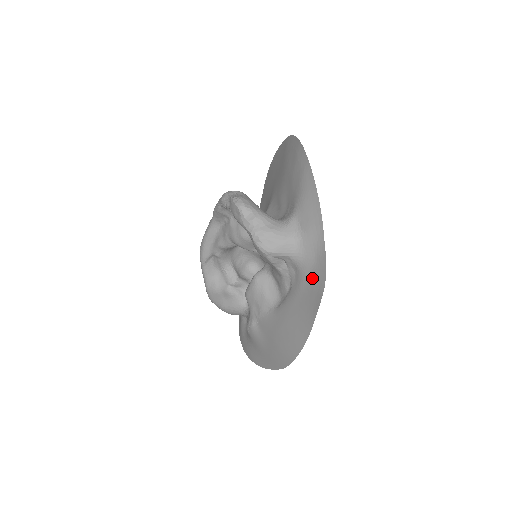
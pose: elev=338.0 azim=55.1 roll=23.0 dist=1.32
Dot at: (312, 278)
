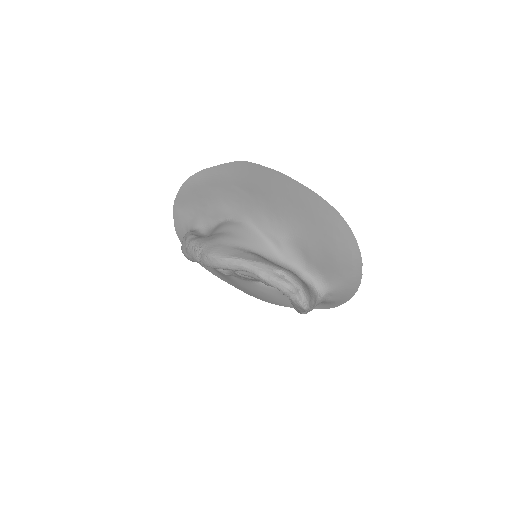
Dot at: occluded
